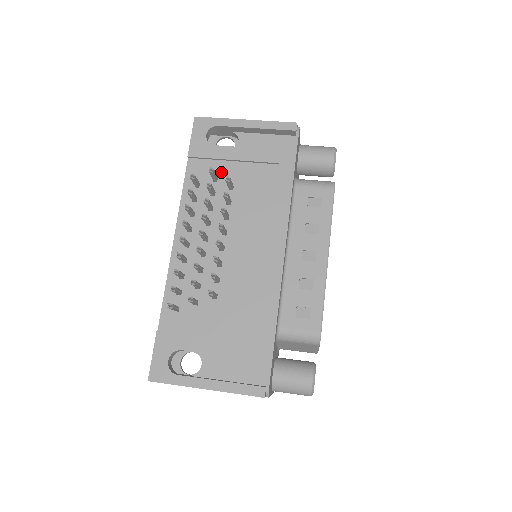
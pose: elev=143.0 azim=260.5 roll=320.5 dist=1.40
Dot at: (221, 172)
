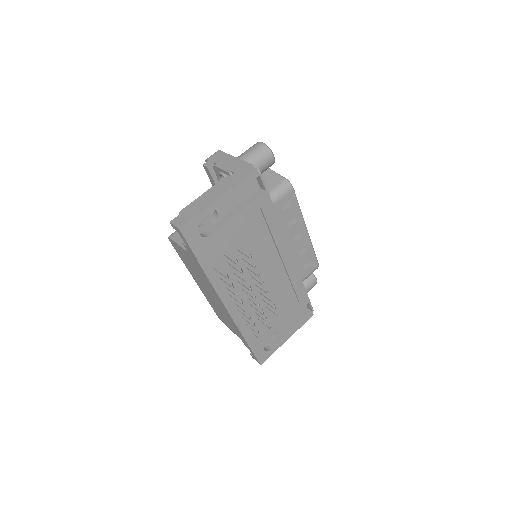
Dot at: (226, 246)
